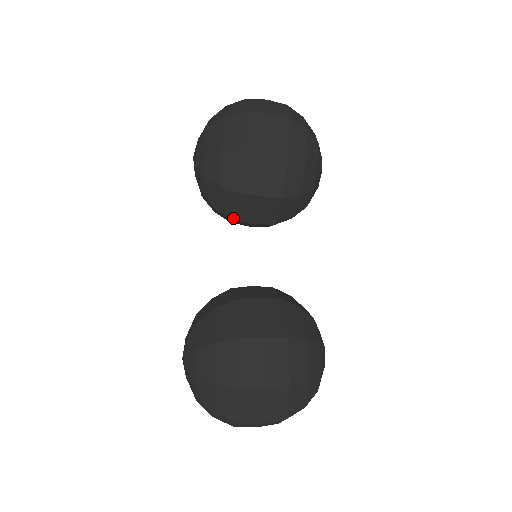
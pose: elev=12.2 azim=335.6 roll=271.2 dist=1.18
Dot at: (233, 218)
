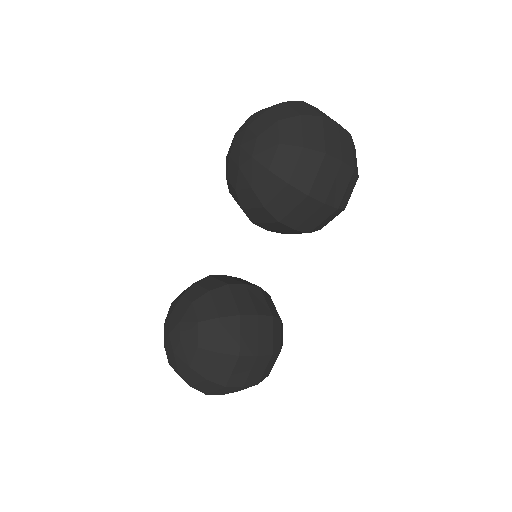
Dot at: (254, 223)
